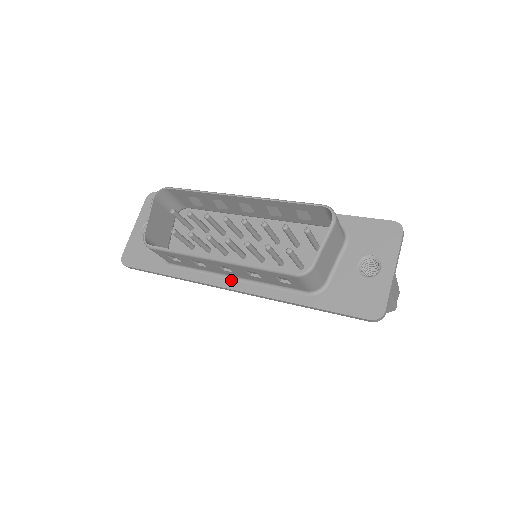
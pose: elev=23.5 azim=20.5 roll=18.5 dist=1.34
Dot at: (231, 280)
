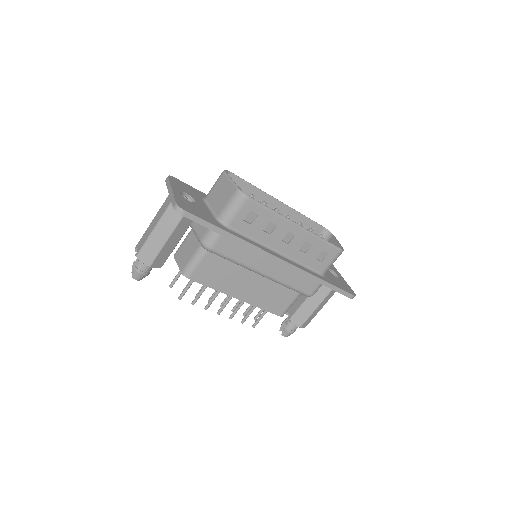
Dot at: (276, 253)
